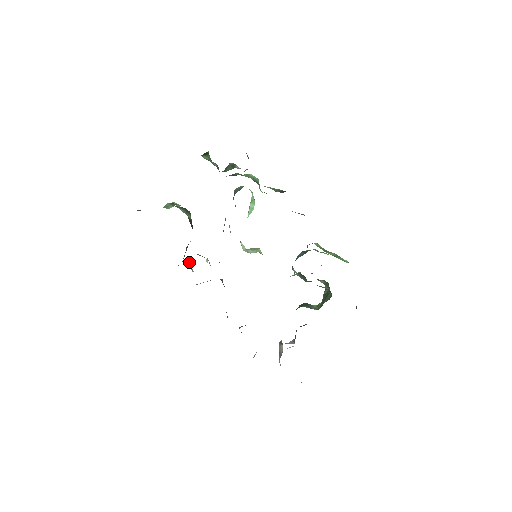
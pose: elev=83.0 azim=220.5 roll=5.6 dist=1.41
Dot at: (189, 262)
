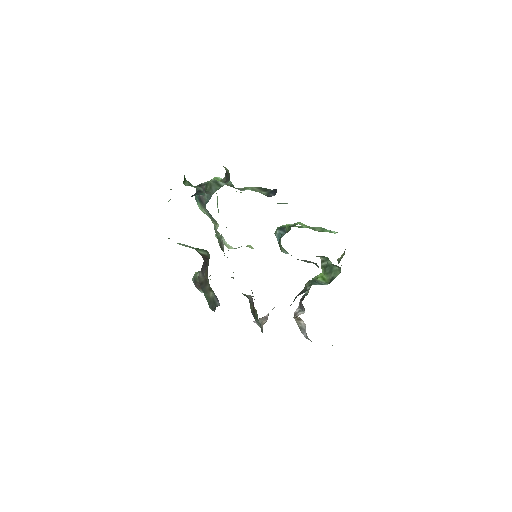
Dot at: (195, 285)
